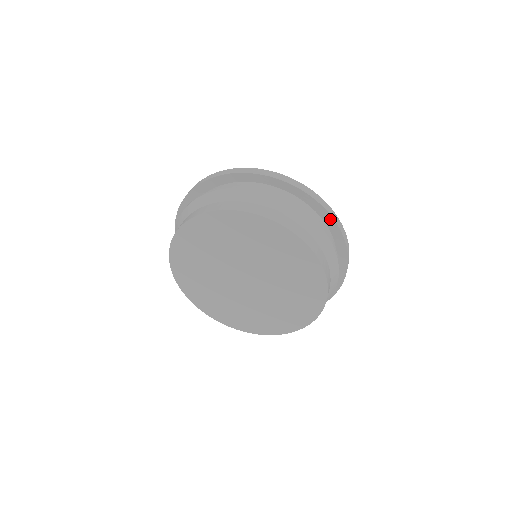
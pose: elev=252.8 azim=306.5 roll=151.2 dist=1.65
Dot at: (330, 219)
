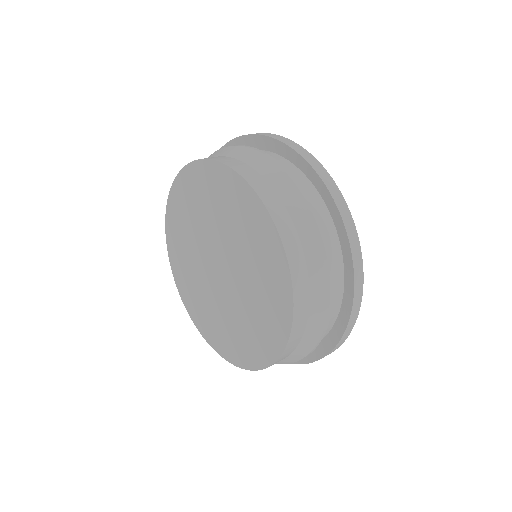
Dot at: (350, 260)
